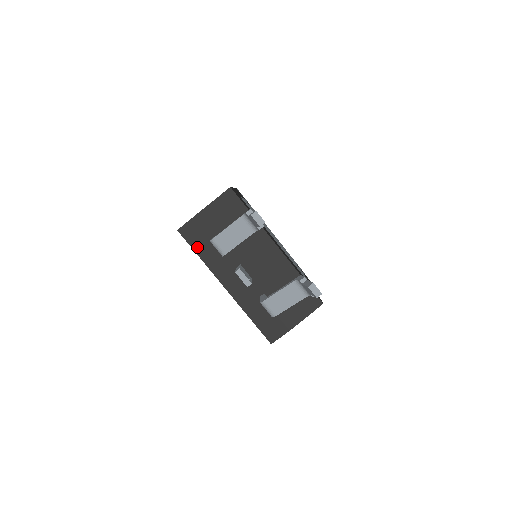
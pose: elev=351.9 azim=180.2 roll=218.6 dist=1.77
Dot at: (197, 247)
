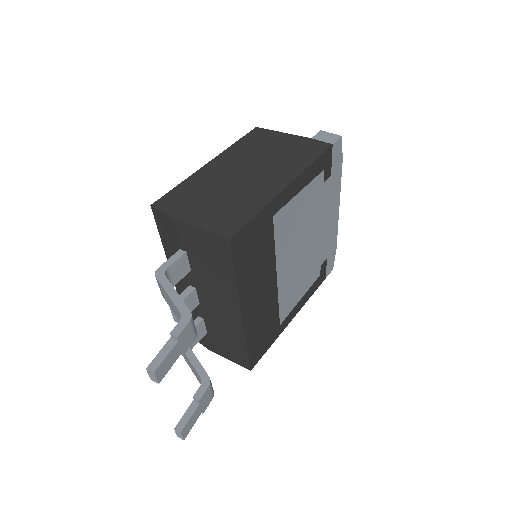
Dot at: (163, 236)
